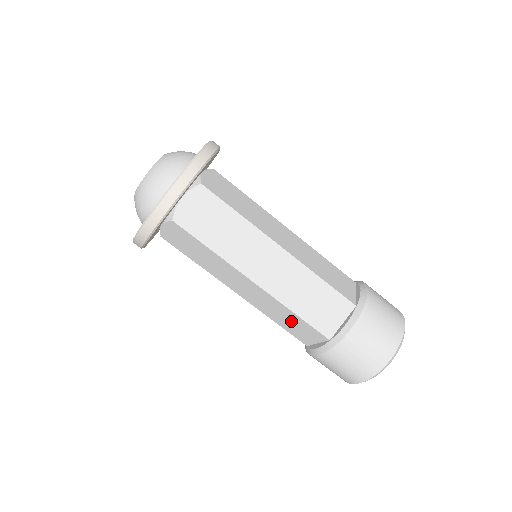
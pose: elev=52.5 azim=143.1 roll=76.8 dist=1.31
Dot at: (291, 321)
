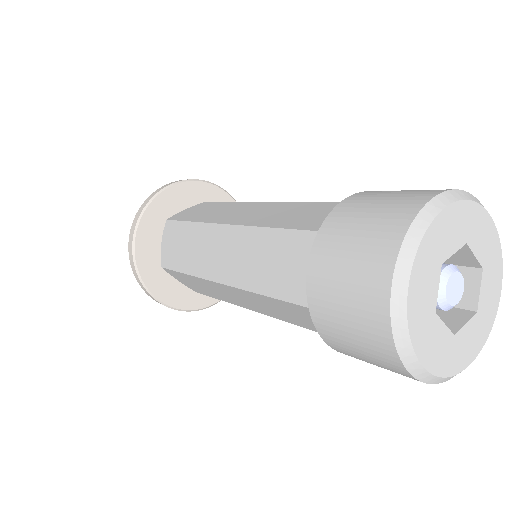
Dot at: (285, 311)
